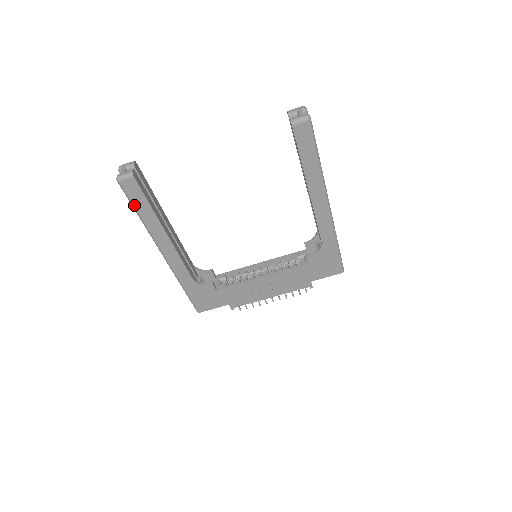
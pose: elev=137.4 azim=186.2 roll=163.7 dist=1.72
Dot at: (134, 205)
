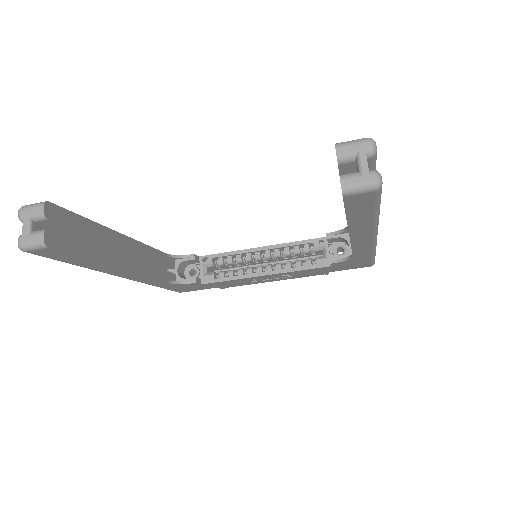
Dot at: (61, 261)
